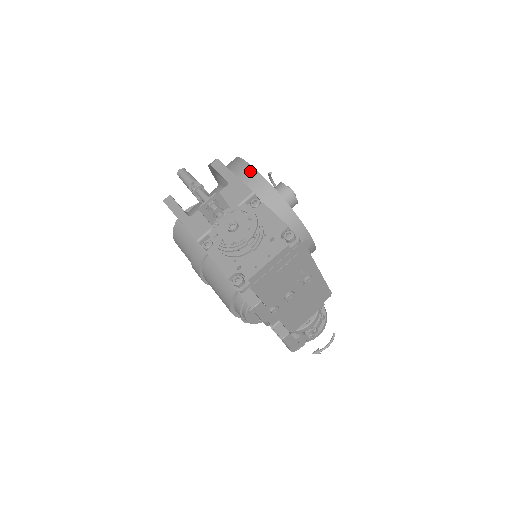
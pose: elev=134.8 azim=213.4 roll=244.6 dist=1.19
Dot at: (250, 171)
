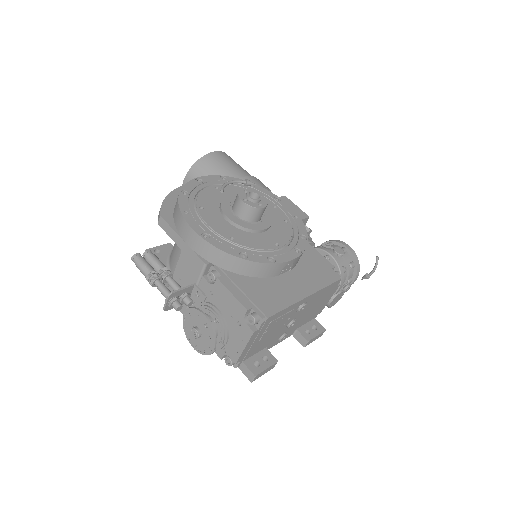
Dot at: (192, 235)
